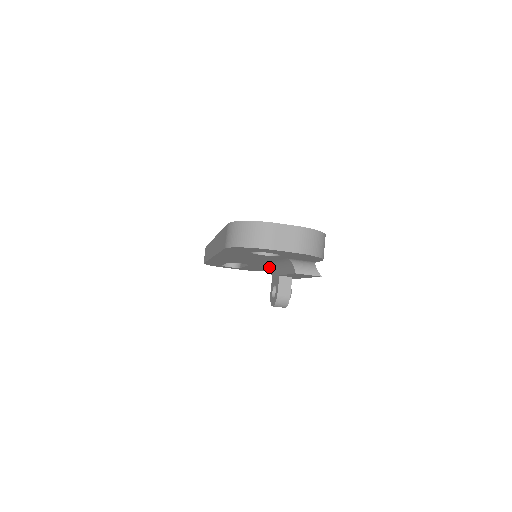
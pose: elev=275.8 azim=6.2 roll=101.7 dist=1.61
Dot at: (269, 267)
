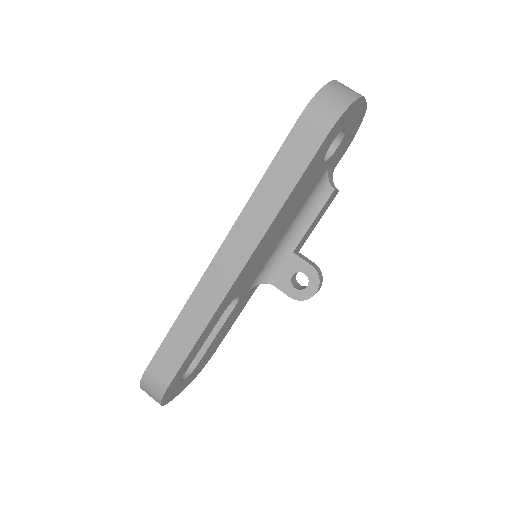
Dot at: (266, 270)
